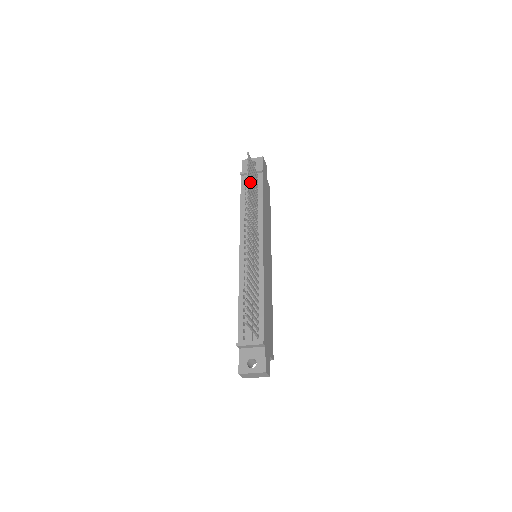
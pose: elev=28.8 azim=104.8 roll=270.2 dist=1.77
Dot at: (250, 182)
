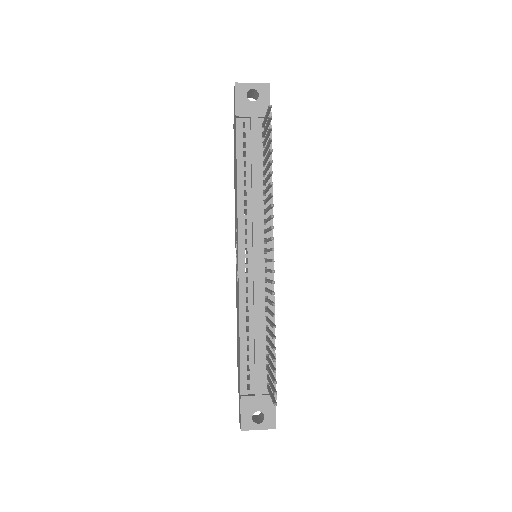
Dot at: (267, 155)
